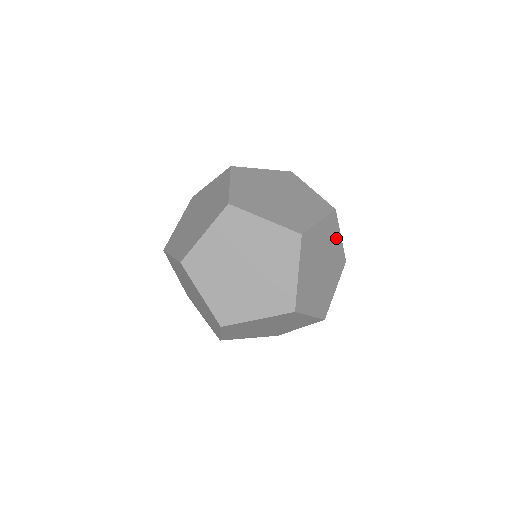
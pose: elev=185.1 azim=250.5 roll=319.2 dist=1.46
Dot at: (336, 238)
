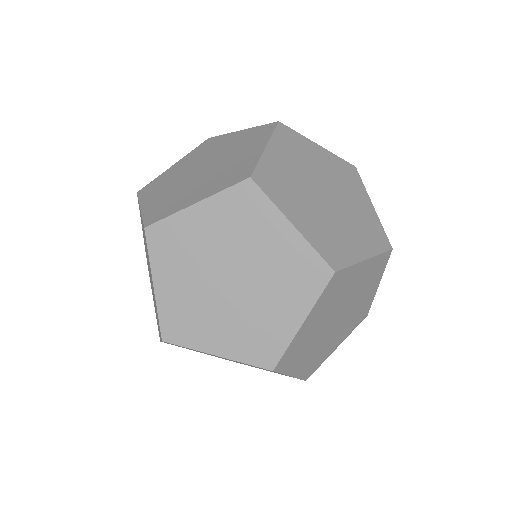
Dot at: occluded
